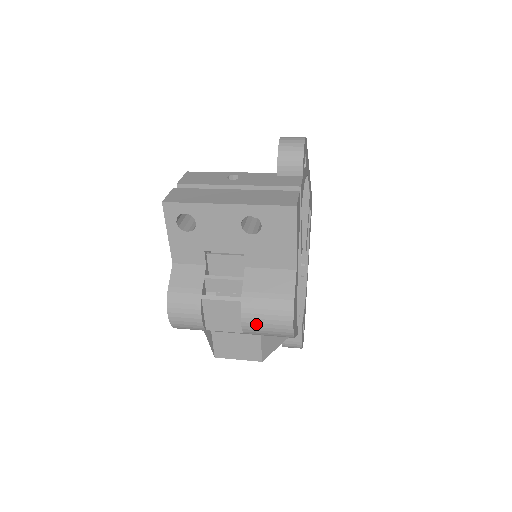
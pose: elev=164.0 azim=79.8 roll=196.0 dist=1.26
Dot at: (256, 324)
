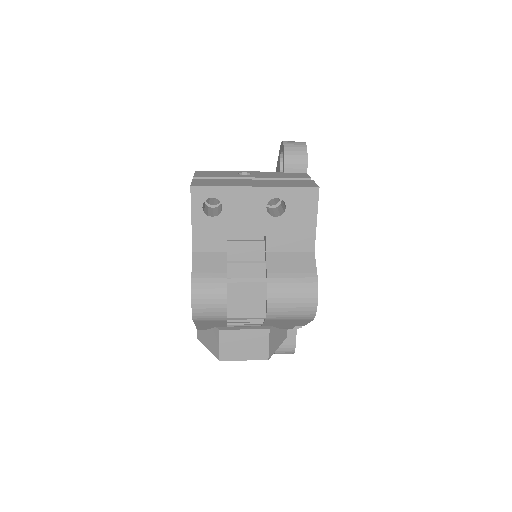
Dot at: (282, 304)
